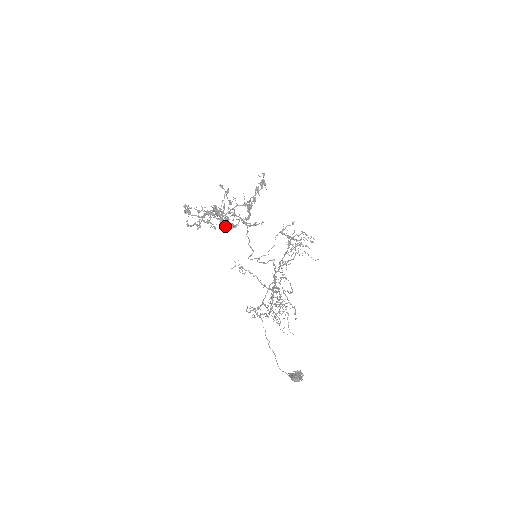
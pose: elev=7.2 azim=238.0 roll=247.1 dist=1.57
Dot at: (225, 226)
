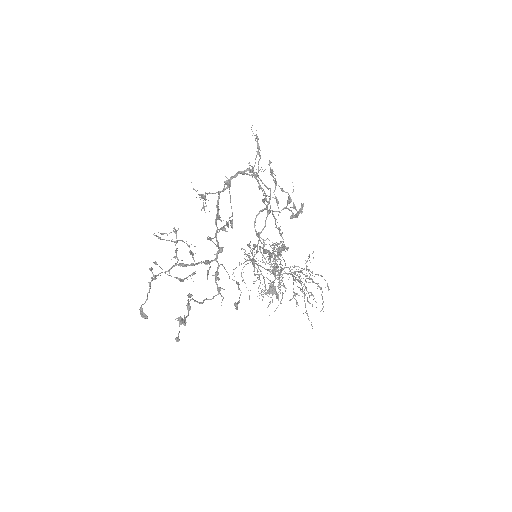
Dot at: (217, 243)
